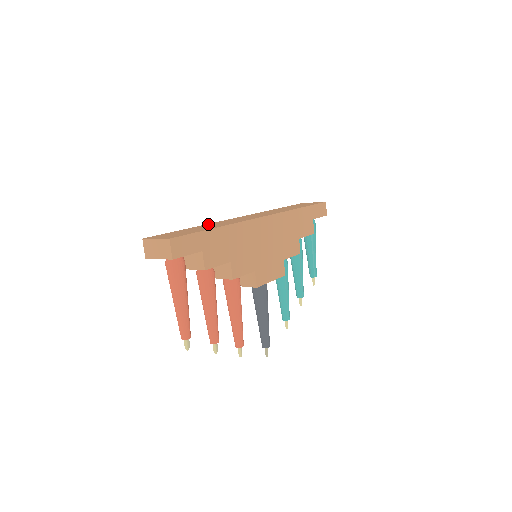
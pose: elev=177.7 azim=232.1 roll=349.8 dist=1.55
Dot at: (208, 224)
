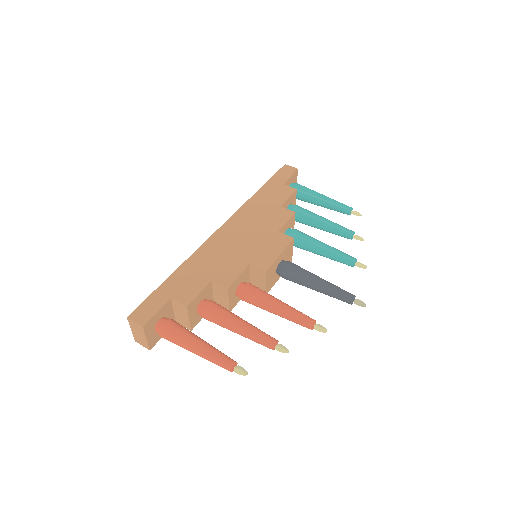
Dot at: occluded
